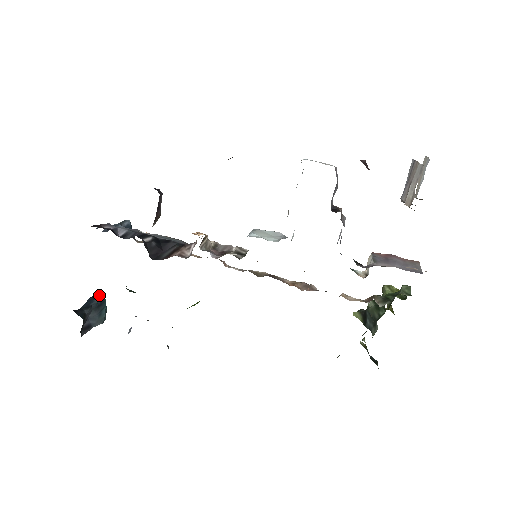
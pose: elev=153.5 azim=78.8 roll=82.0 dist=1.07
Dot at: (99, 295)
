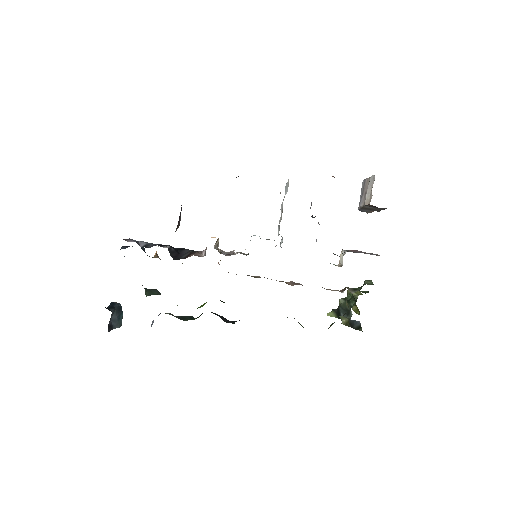
Dot at: occluded
